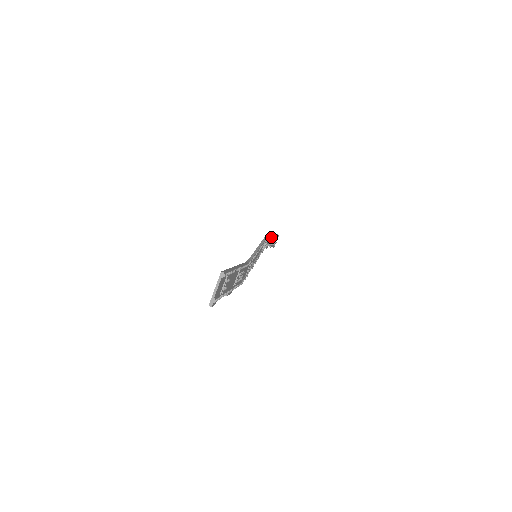
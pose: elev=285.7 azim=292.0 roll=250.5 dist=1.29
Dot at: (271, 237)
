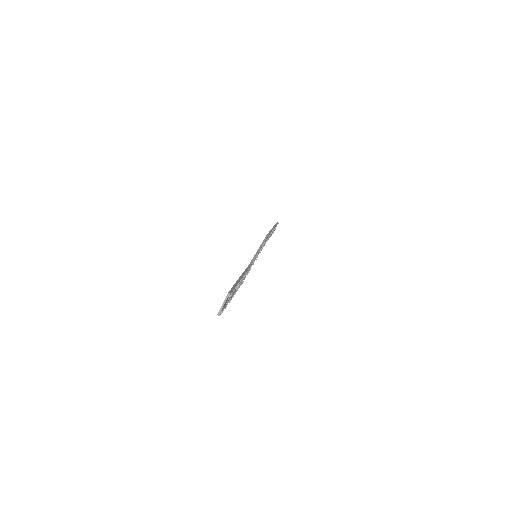
Dot at: occluded
